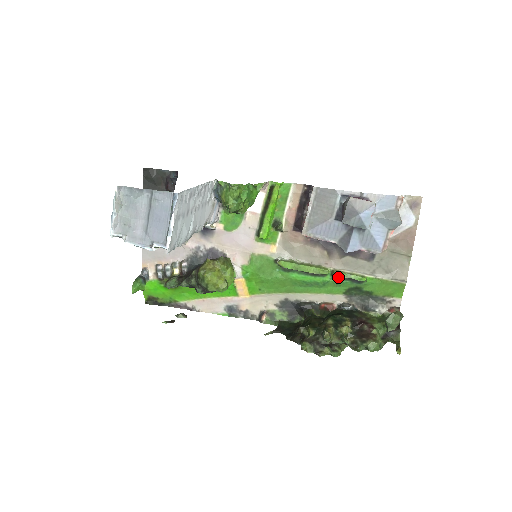
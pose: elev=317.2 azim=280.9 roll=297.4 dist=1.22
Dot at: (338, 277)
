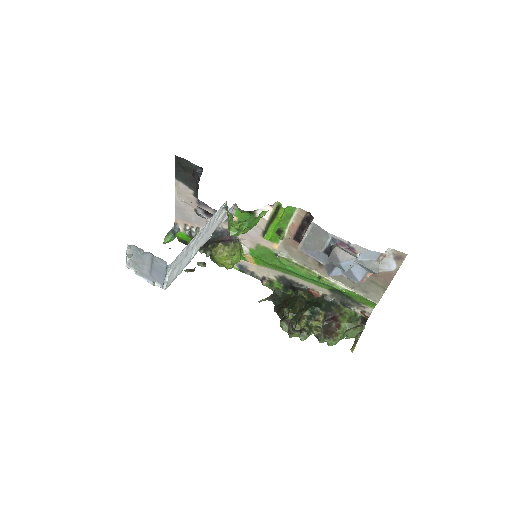
Dot at: (324, 281)
